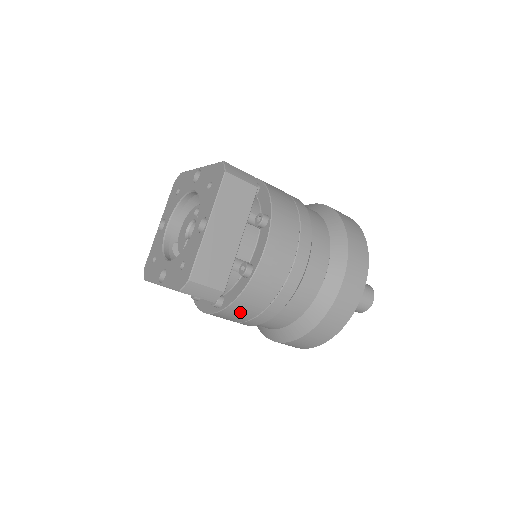
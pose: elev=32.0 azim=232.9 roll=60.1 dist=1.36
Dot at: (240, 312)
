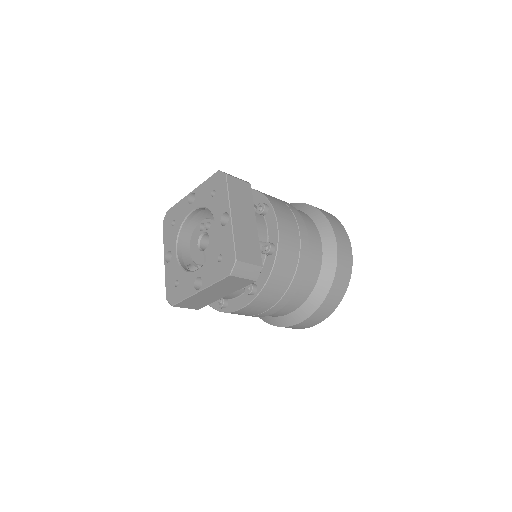
Dot at: (273, 290)
